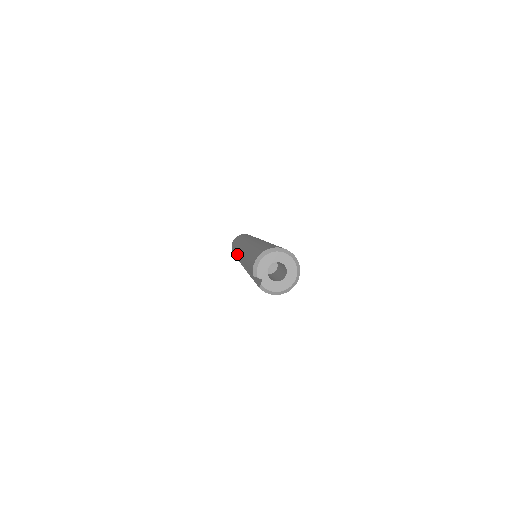
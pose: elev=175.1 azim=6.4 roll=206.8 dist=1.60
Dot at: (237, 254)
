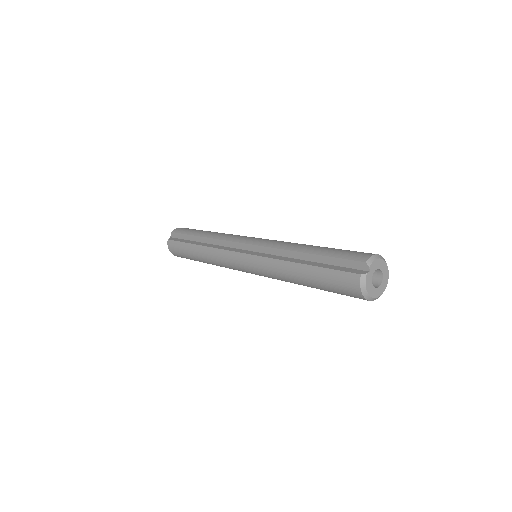
Dot at: (233, 239)
